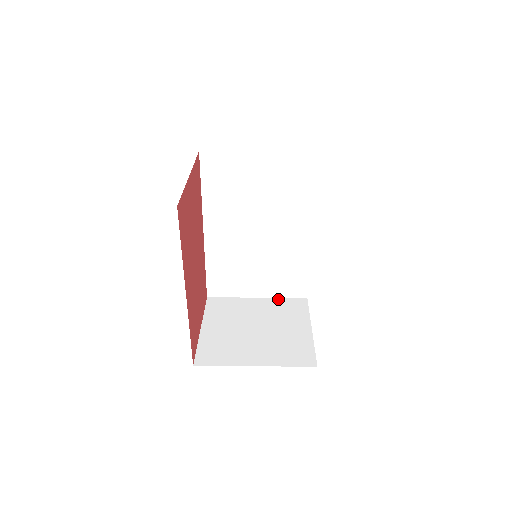
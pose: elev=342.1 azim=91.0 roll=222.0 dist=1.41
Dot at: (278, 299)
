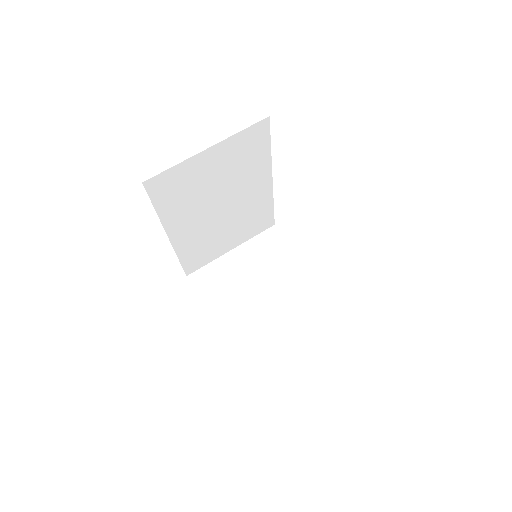
Dot at: (251, 241)
